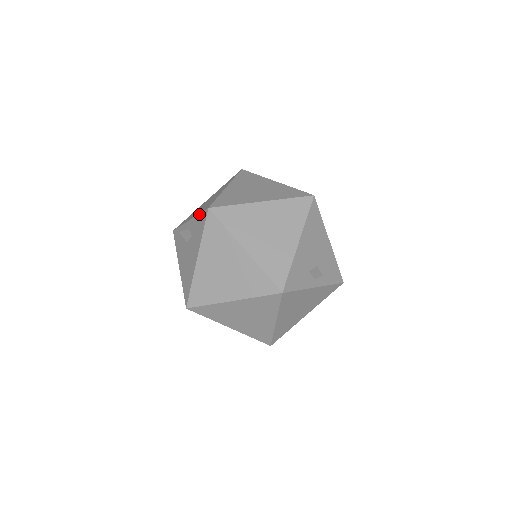
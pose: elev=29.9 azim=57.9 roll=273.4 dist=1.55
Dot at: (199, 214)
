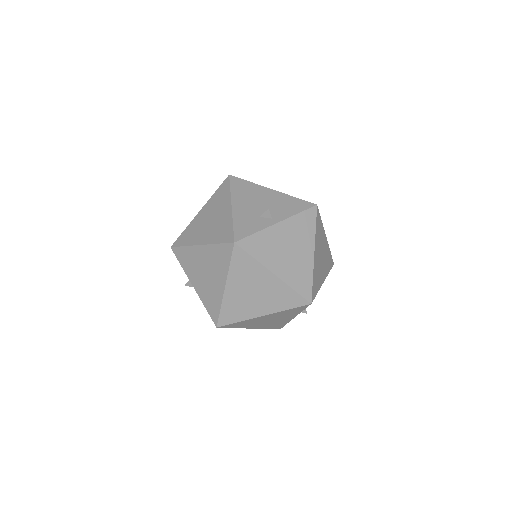
Dot at: occluded
